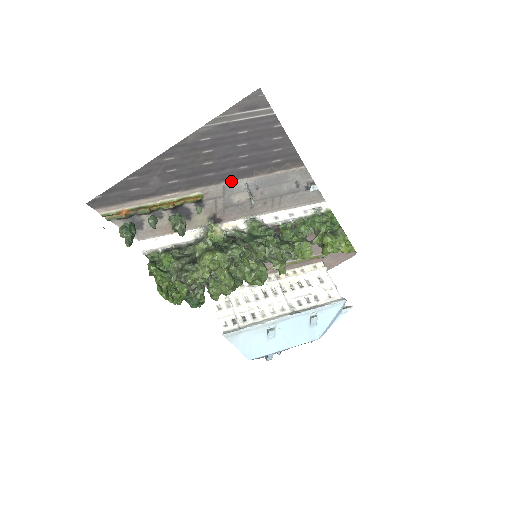
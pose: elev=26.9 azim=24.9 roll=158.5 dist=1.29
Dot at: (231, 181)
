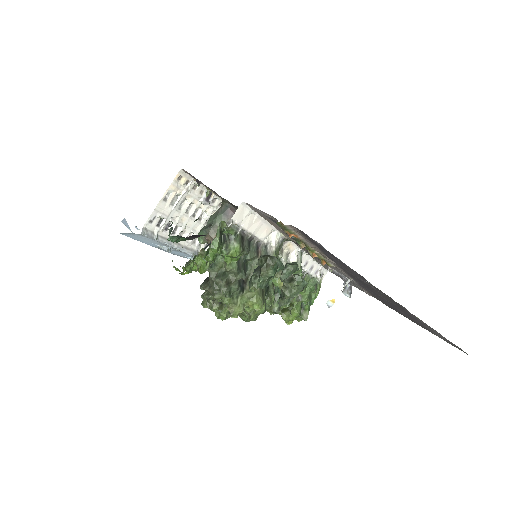
Dot at: (352, 278)
